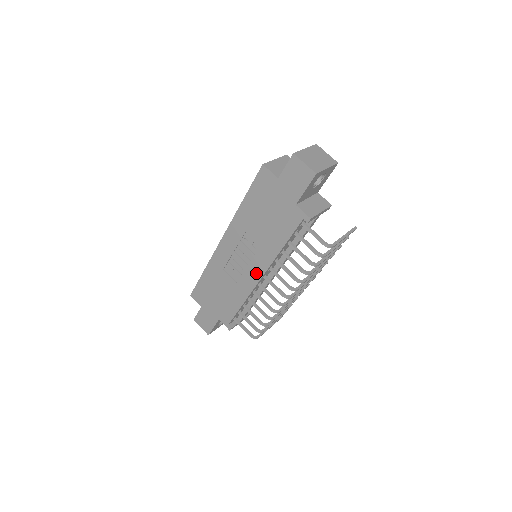
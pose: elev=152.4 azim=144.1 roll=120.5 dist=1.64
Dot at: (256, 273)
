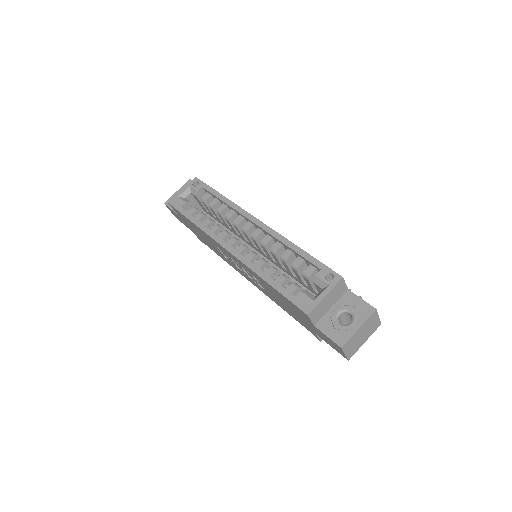
Dot at: (249, 279)
